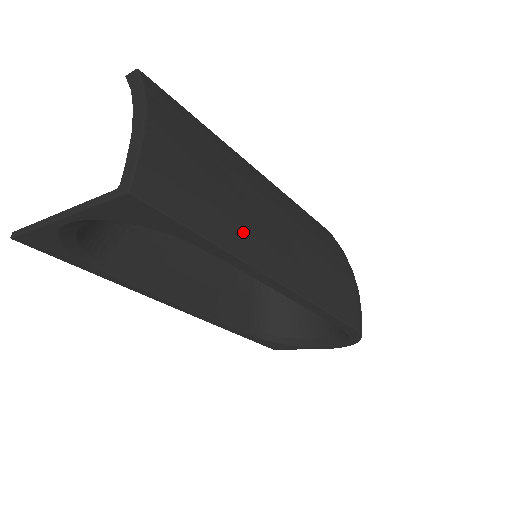
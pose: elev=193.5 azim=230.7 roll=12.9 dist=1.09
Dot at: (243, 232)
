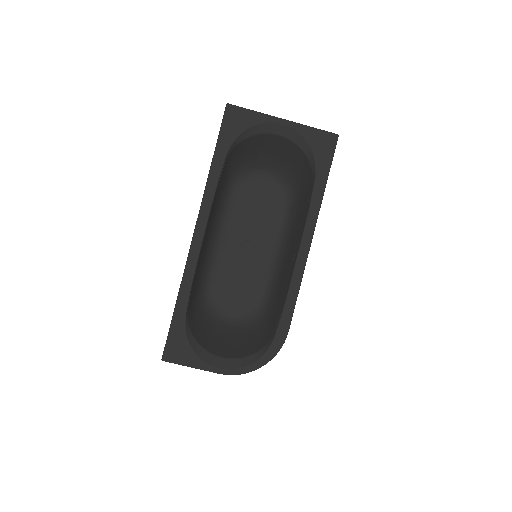
Dot at: occluded
